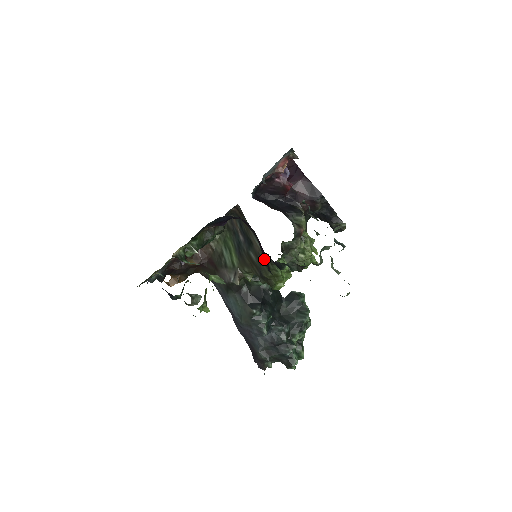
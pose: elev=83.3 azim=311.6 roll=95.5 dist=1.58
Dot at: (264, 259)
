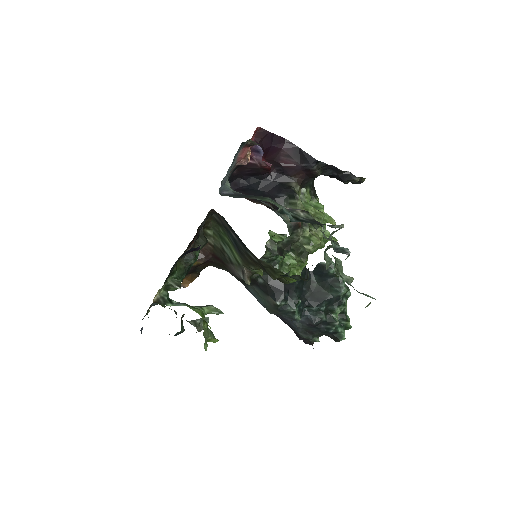
Dot at: (264, 263)
